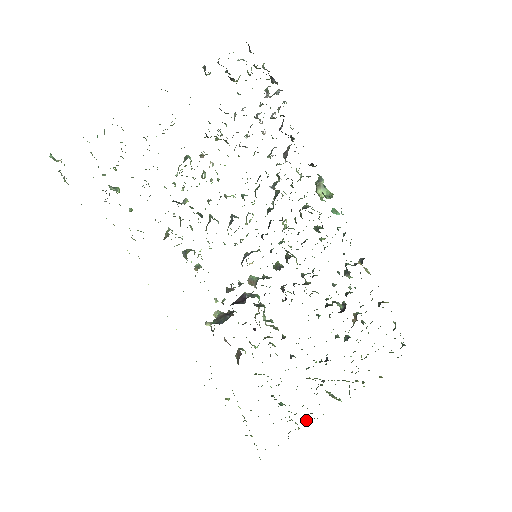
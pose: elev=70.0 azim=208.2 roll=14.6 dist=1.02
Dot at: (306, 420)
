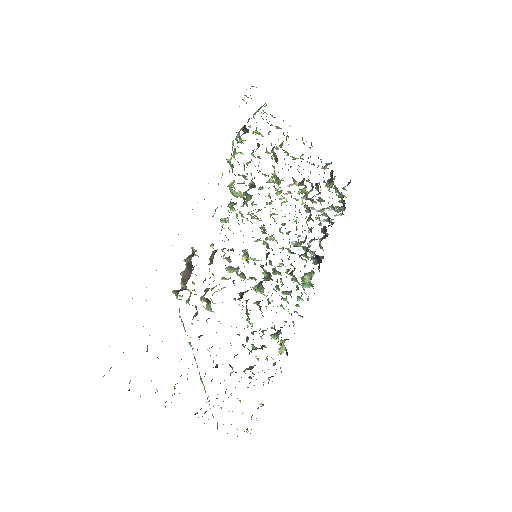
Dot at: occluded
